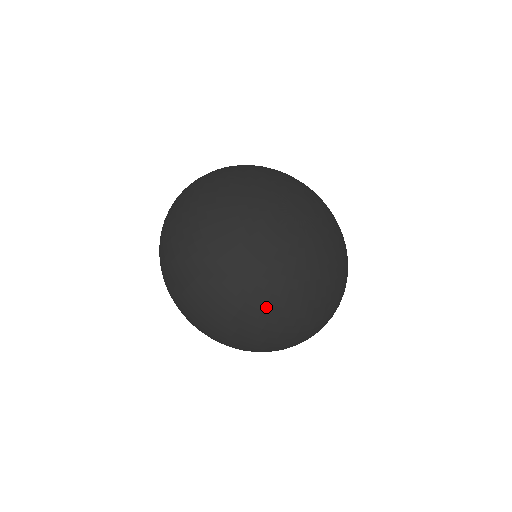
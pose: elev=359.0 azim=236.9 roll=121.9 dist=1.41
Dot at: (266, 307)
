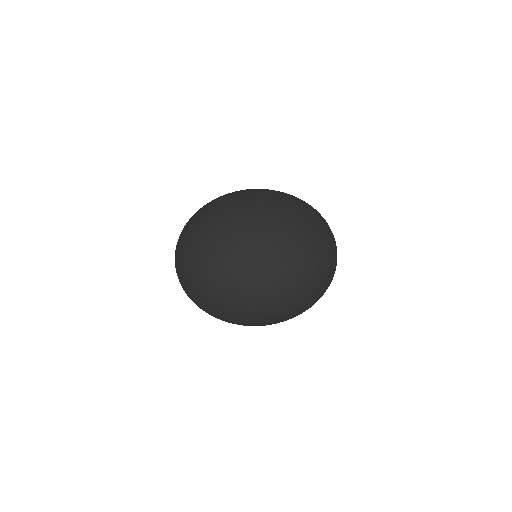
Dot at: (201, 241)
